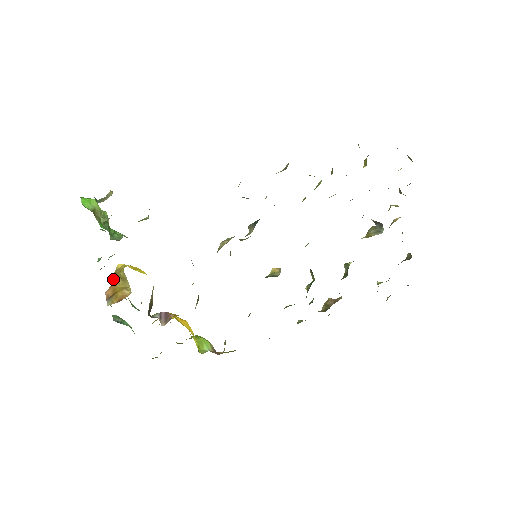
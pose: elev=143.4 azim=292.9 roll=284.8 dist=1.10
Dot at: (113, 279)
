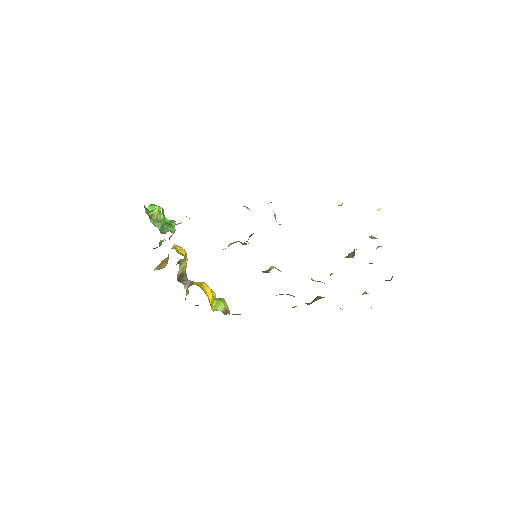
Dot at: occluded
